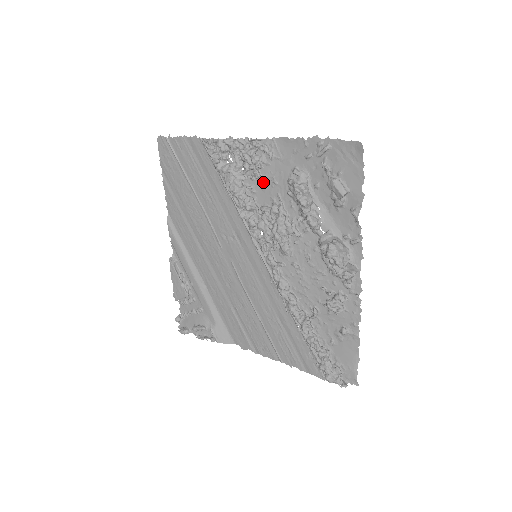
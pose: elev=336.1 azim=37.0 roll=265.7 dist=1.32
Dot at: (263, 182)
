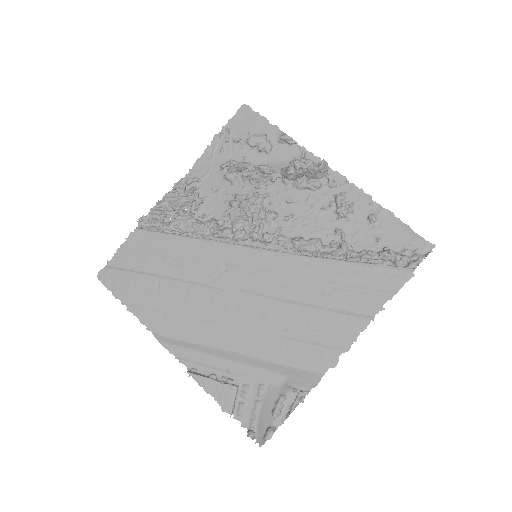
Dot at: (209, 202)
